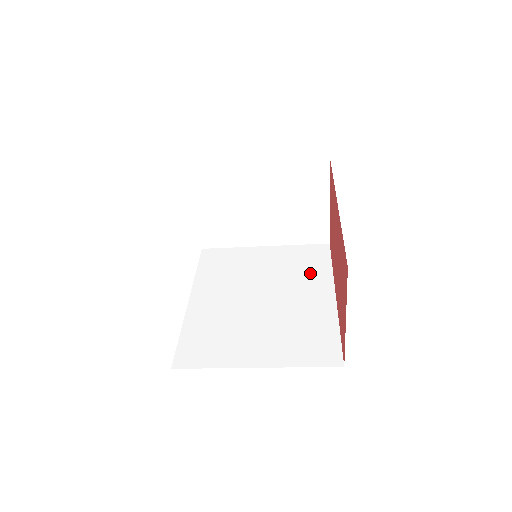
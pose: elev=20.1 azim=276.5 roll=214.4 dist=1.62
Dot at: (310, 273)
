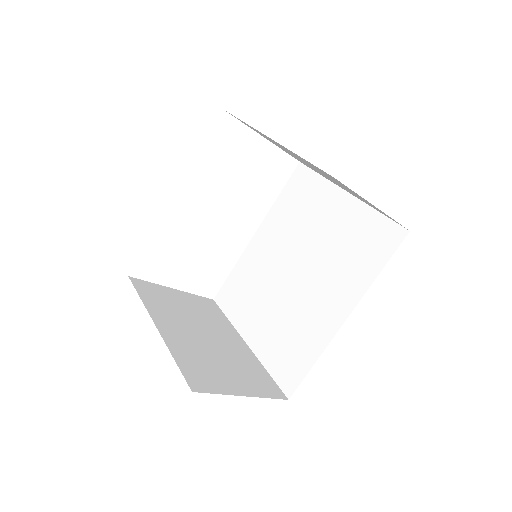
Dot at: (351, 269)
